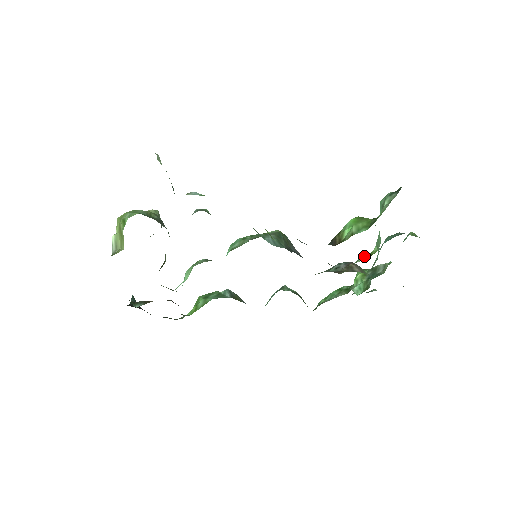
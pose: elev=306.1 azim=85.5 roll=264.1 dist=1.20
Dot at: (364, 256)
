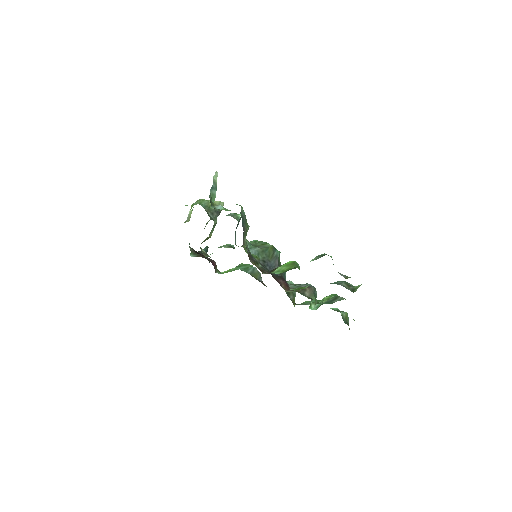
Dot at: (299, 287)
